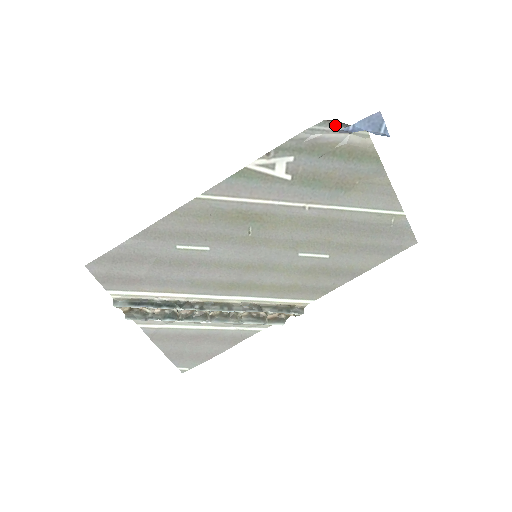
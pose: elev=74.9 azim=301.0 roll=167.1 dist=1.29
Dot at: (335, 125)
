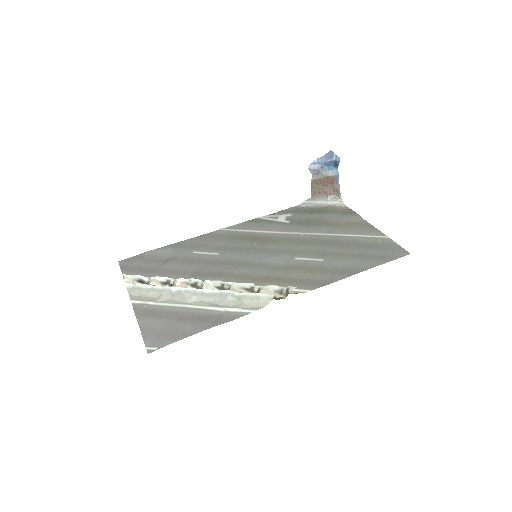
Dot at: (319, 200)
